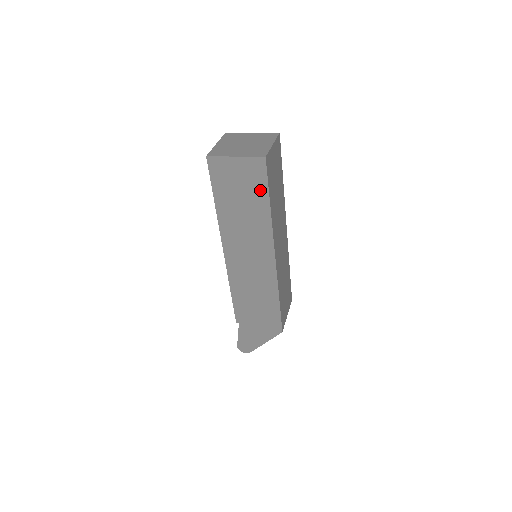
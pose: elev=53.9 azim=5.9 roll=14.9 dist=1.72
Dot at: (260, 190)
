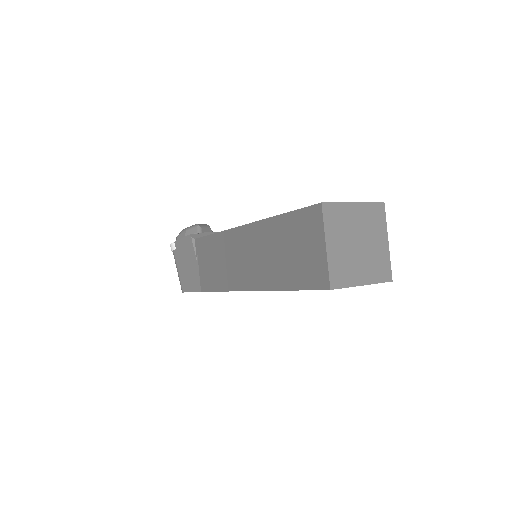
Dot at: occluded
